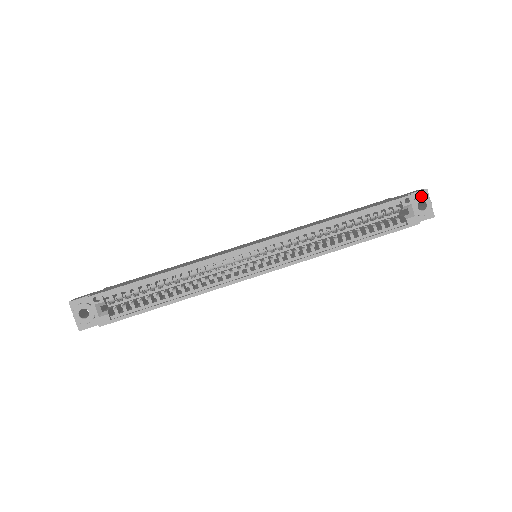
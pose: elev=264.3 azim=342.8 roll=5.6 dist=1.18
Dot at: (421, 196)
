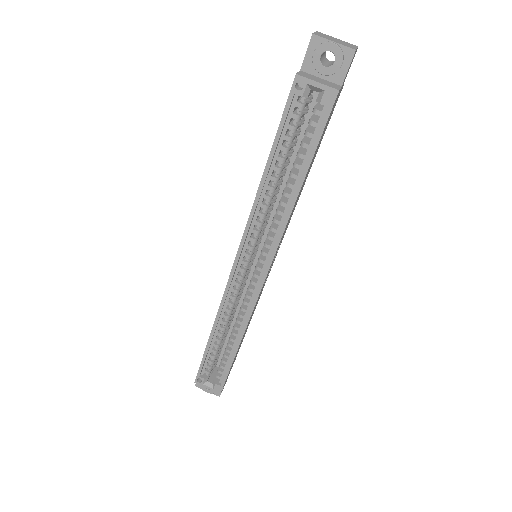
Dot at: (314, 52)
